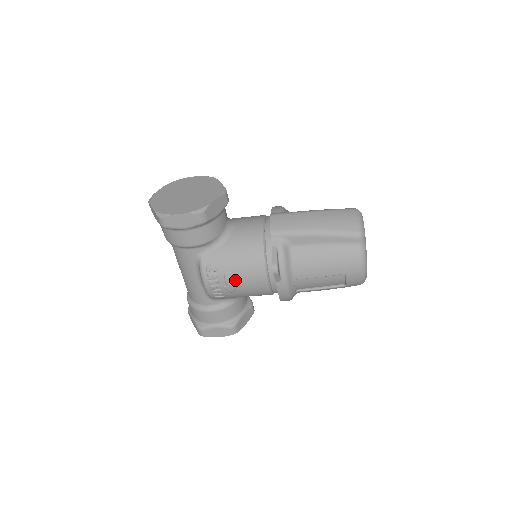
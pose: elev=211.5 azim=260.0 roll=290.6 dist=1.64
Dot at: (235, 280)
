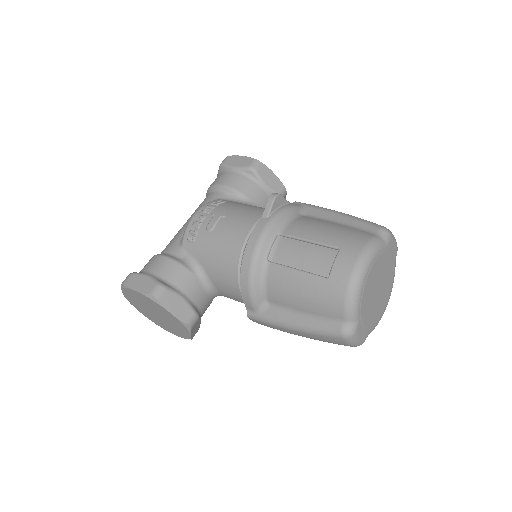
Dot at: occluded
